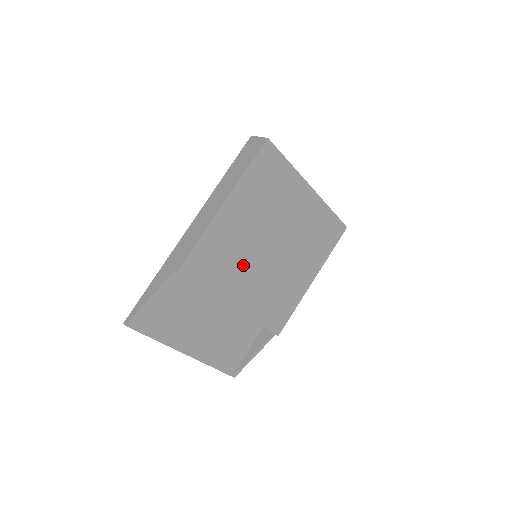
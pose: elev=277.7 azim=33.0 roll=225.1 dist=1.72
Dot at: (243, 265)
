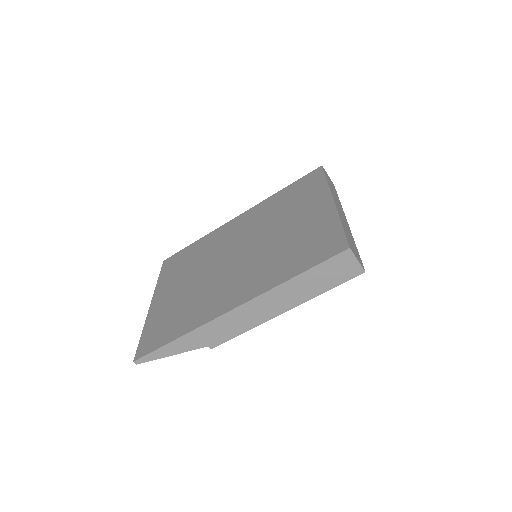
Dot at: occluded
